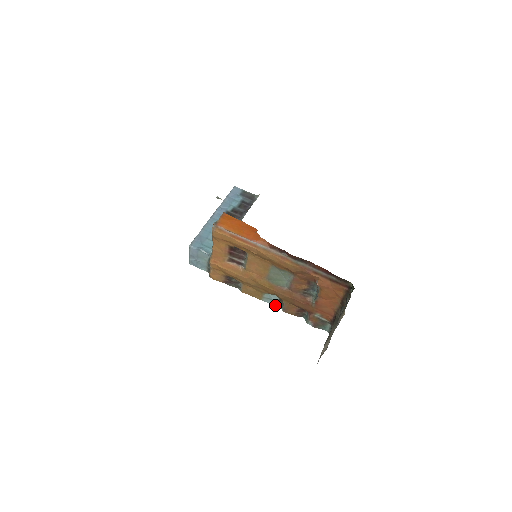
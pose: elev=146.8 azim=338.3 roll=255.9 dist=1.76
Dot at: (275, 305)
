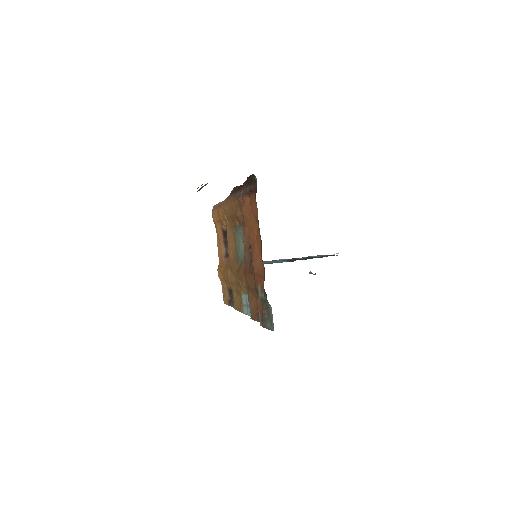
Dot at: occluded
